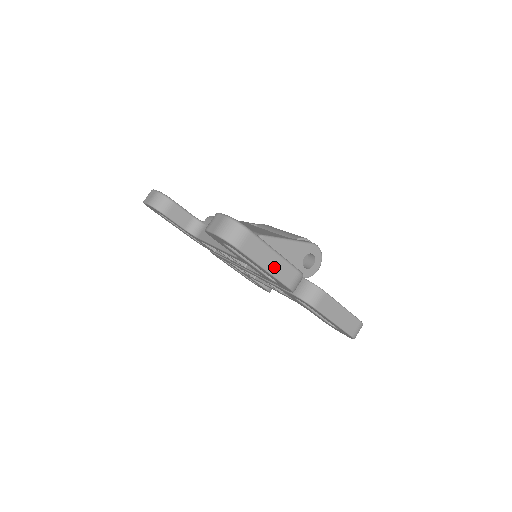
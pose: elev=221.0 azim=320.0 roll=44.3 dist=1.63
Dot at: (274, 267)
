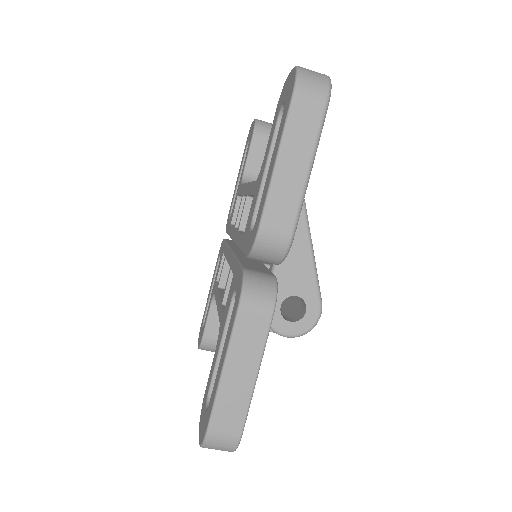
Dot at: (286, 178)
